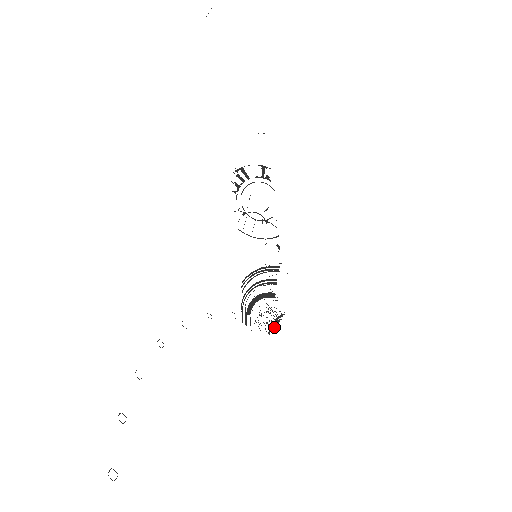
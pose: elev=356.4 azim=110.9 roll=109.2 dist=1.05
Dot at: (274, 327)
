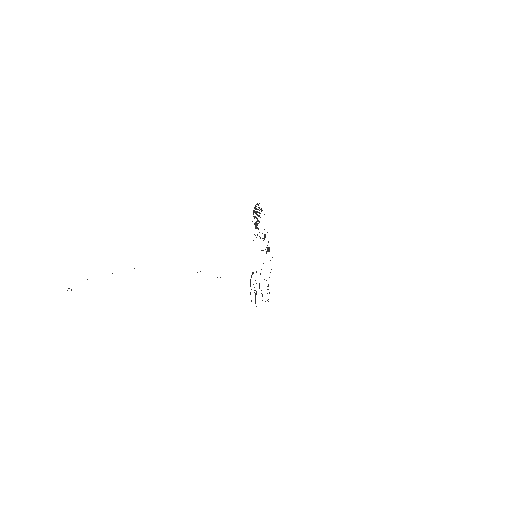
Dot at: (255, 296)
